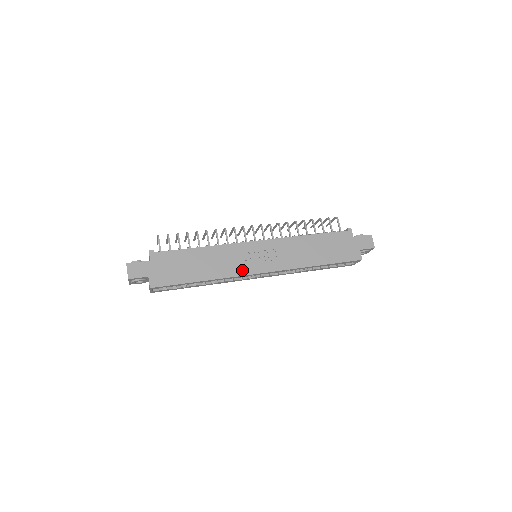
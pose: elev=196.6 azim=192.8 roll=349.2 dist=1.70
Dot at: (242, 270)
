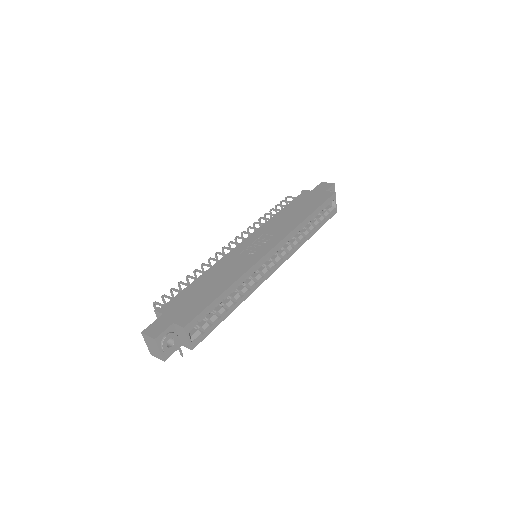
Dot at: (253, 259)
